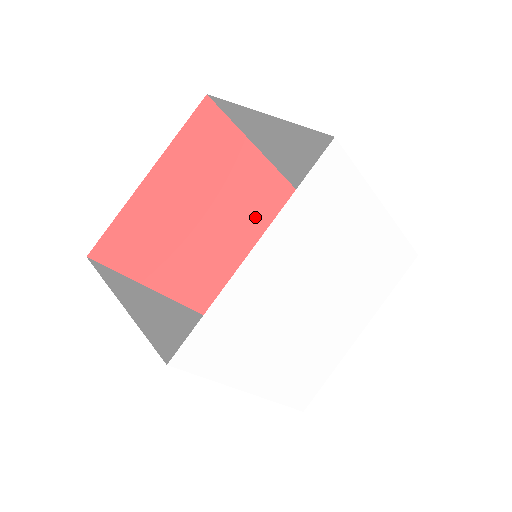
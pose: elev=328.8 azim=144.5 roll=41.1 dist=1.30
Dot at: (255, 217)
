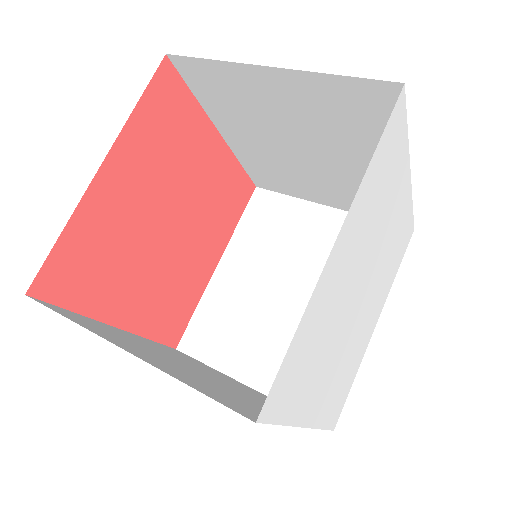
Dot at: (214, 214)
